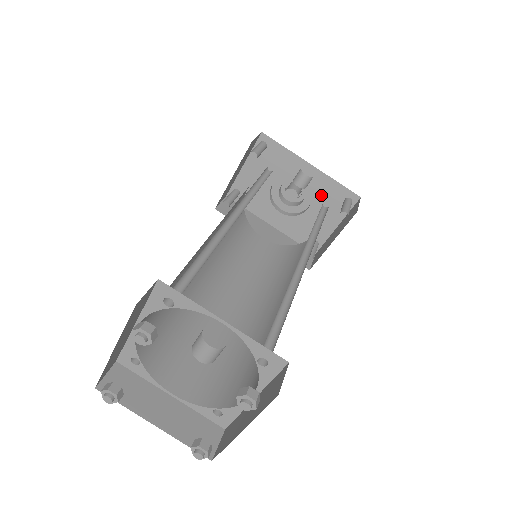
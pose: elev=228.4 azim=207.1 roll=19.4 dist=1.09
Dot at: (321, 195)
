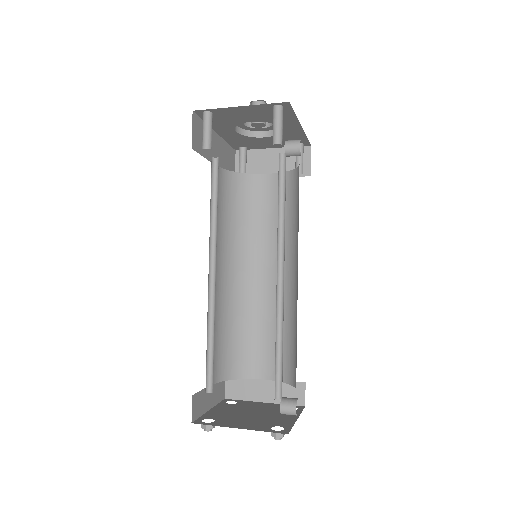
Dot at: (285, 137)
